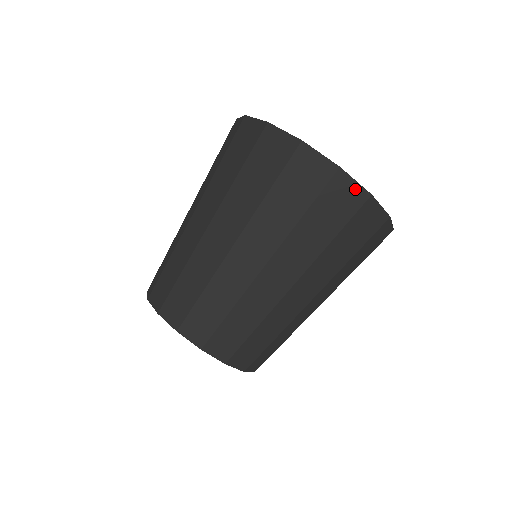
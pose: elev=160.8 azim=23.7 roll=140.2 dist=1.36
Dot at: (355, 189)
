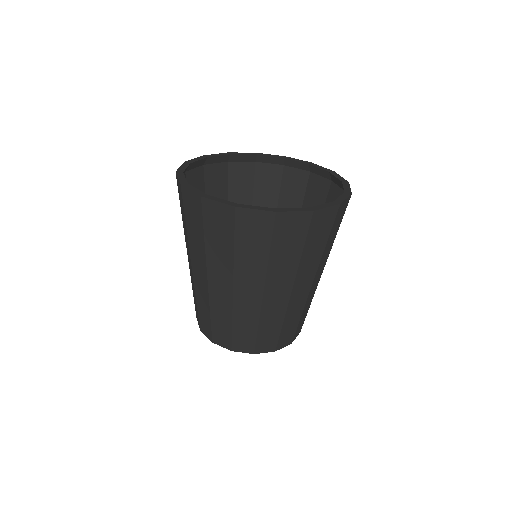
Dot at: (221, 208)
